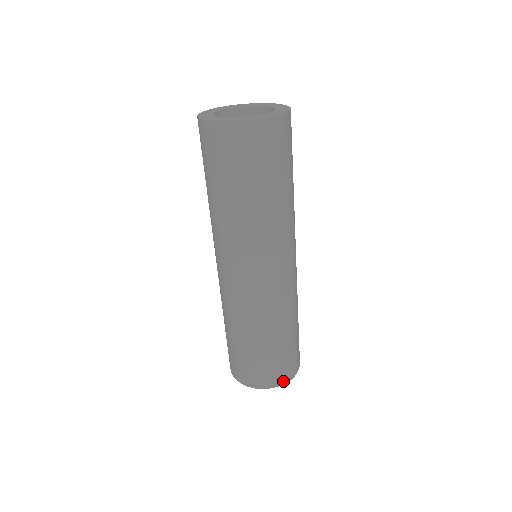
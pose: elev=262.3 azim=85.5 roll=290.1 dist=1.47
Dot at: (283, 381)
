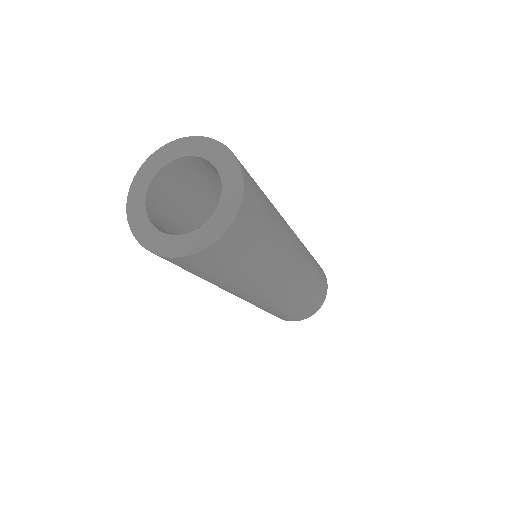
Dot at: (326, 285)
